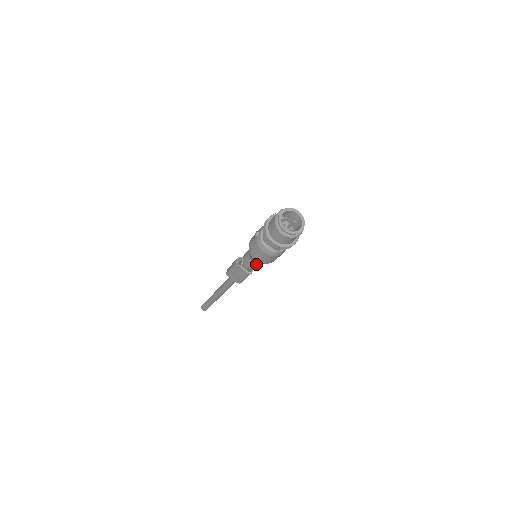
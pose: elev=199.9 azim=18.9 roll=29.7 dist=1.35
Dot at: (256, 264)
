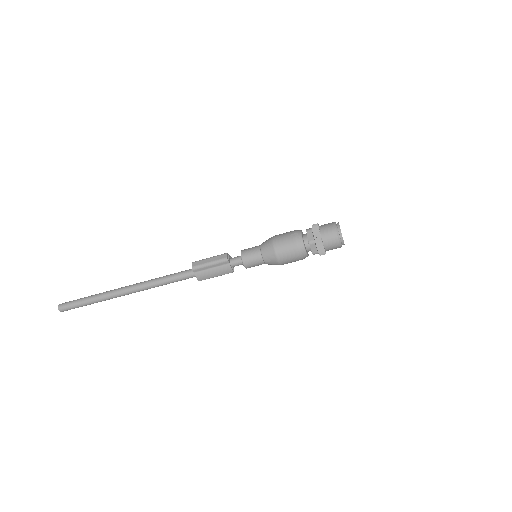
Dot at: (260, 263)
